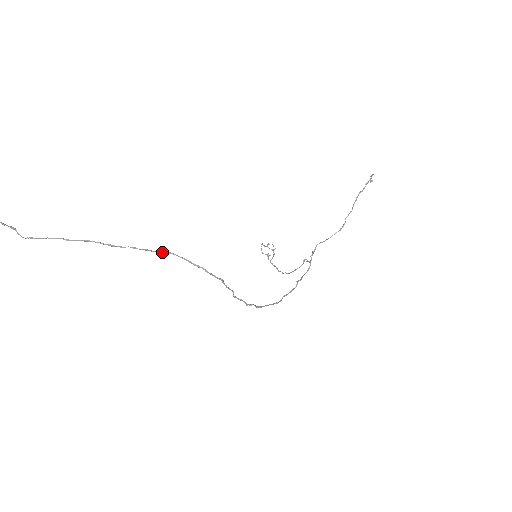
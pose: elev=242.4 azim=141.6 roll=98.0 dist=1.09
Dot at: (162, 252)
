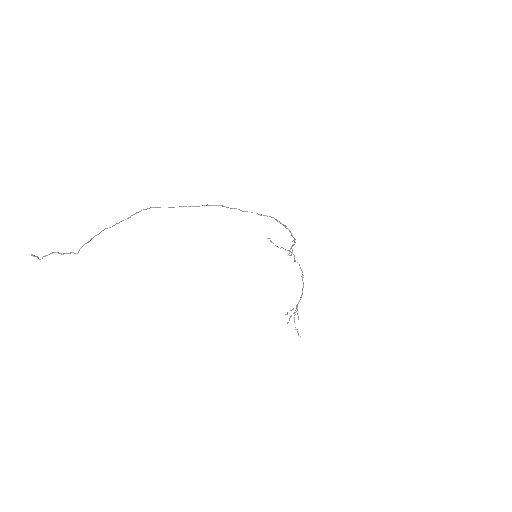
Dot at: occluded
